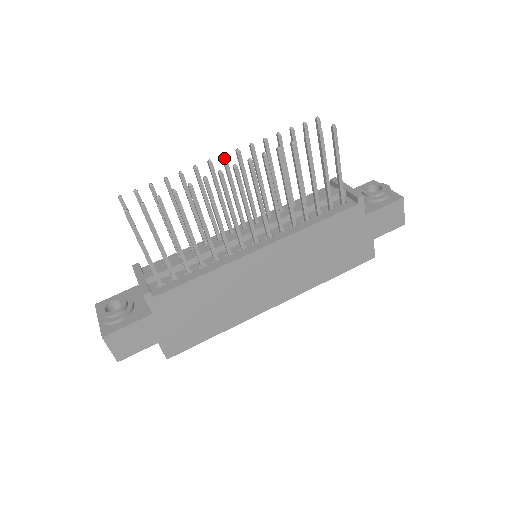
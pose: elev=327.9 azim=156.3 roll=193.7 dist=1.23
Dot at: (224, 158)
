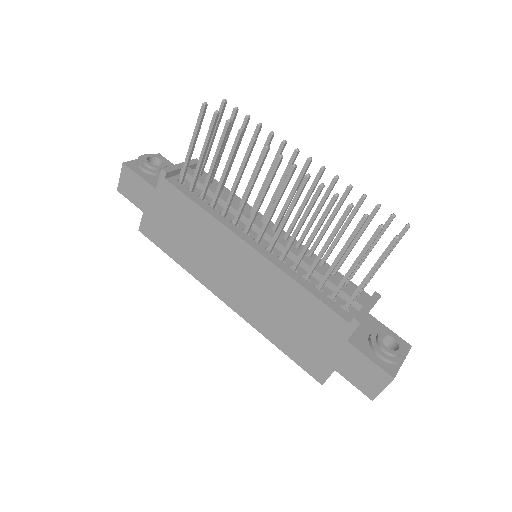
Dot at: (308, 160)
